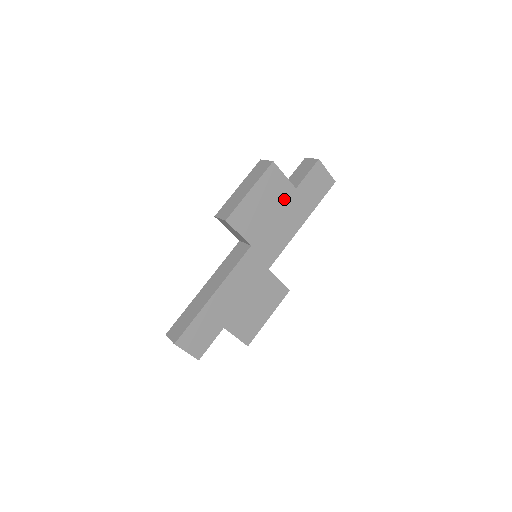
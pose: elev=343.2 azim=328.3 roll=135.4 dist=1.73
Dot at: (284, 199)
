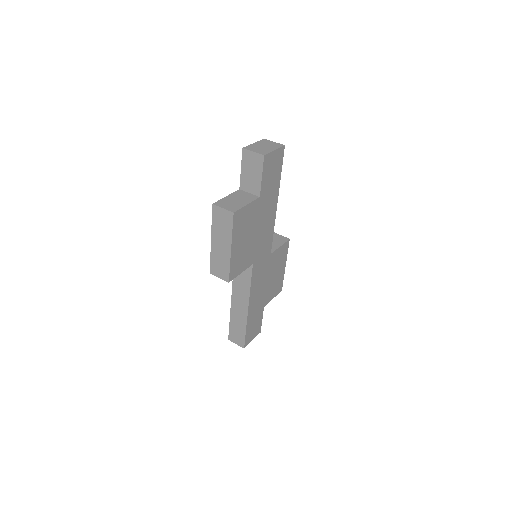
Dot at: (256, 215)
